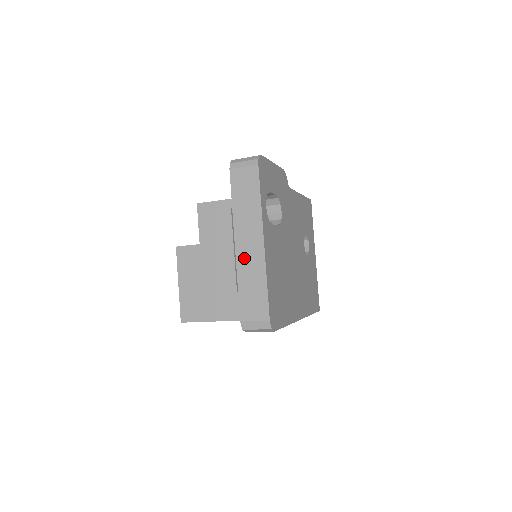
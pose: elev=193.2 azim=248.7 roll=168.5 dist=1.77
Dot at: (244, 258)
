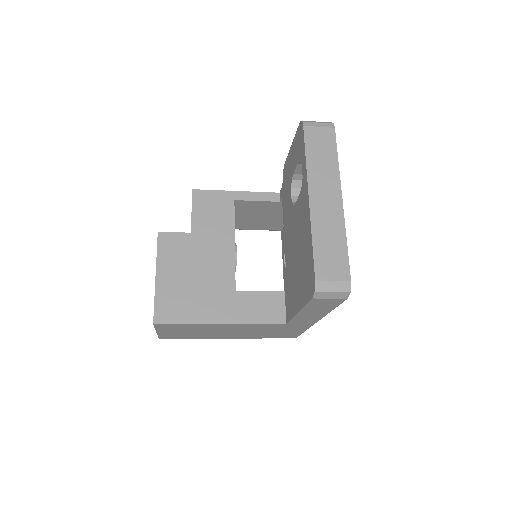
Dot at: (320, 212)
